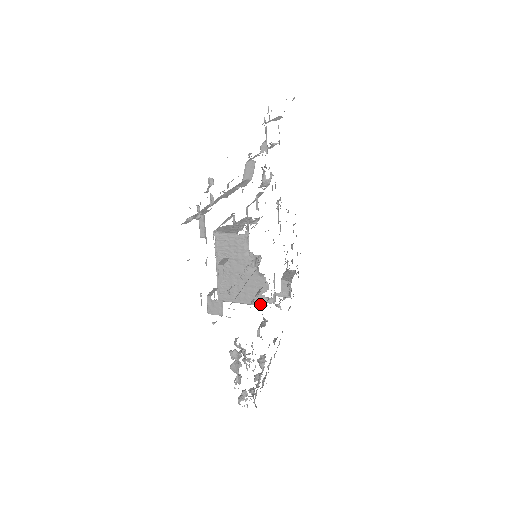
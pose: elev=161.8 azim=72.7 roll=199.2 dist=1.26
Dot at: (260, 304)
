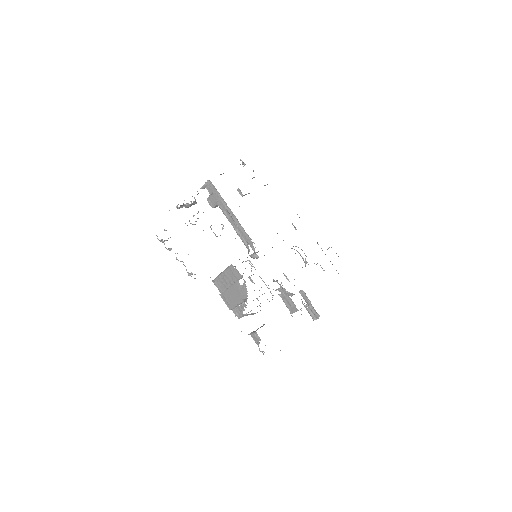
Dot at: (230, 265)
